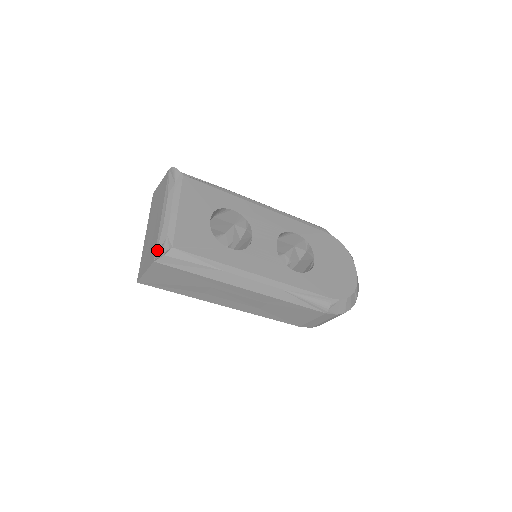
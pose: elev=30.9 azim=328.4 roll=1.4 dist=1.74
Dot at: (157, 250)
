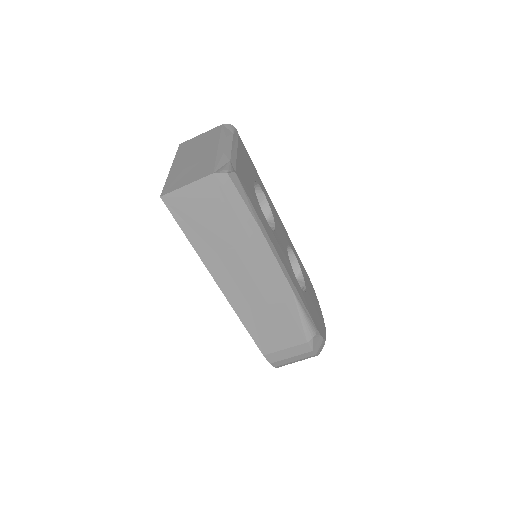
Dot at: (217, 166)
